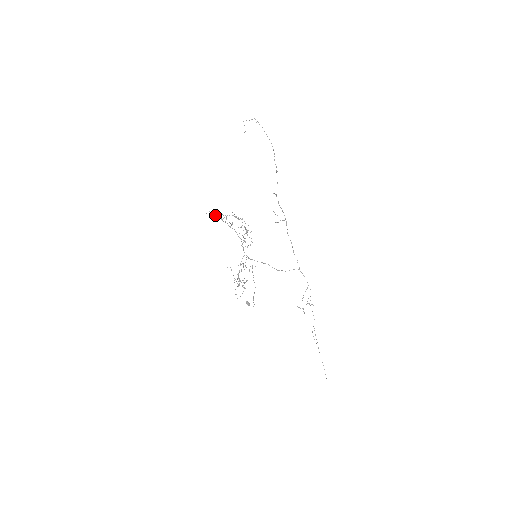
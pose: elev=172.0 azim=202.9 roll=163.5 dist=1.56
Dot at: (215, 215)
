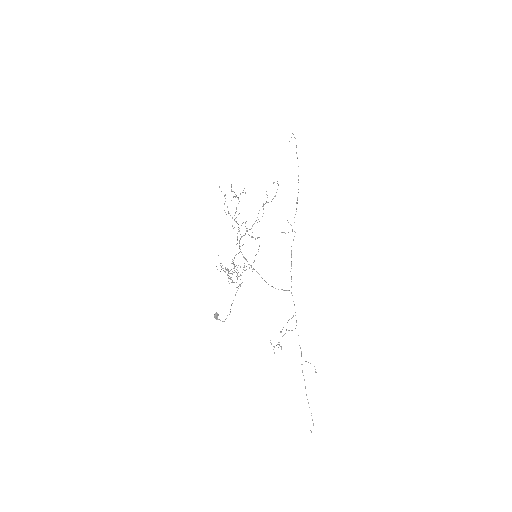
Dot at: (233, 191)
